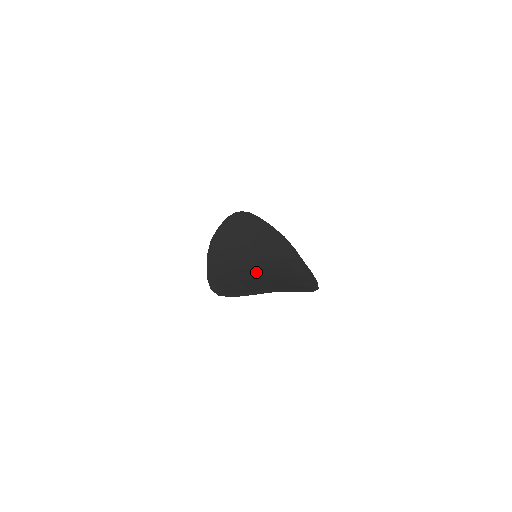
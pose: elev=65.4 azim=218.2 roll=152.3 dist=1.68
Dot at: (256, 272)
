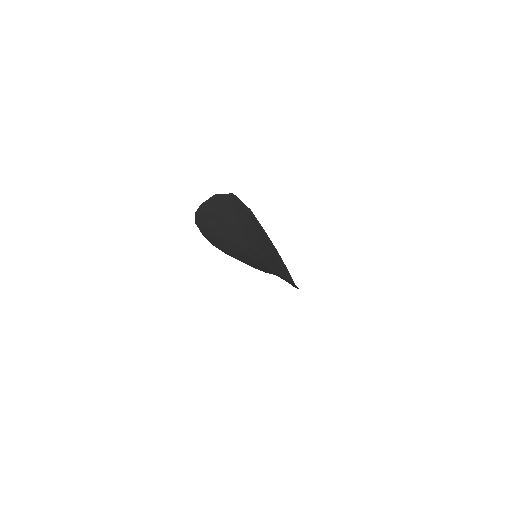
Dot at: occluded
